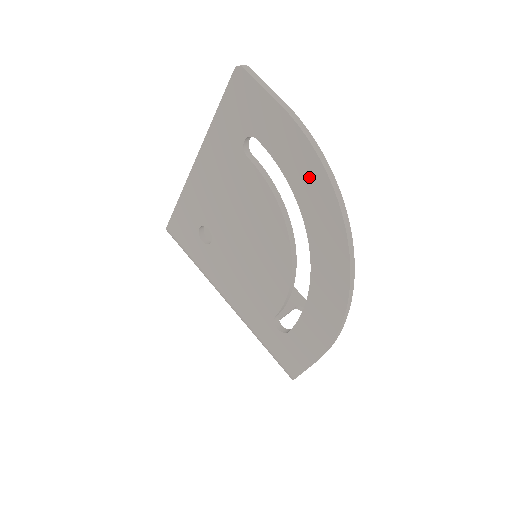
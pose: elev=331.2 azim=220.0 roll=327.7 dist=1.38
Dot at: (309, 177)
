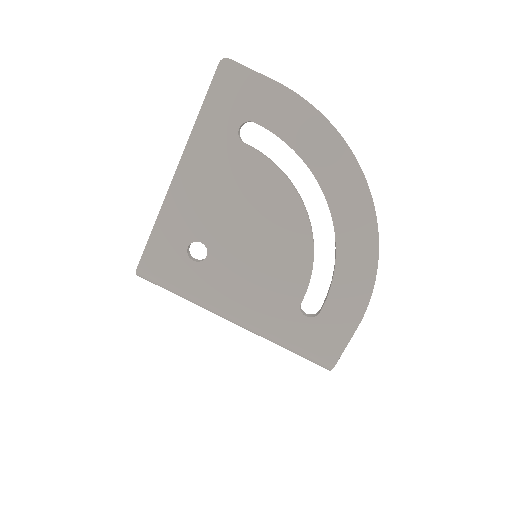
Dot at: (318, 139)
